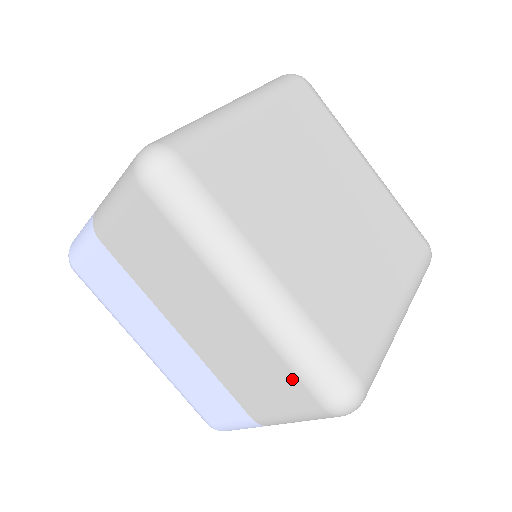
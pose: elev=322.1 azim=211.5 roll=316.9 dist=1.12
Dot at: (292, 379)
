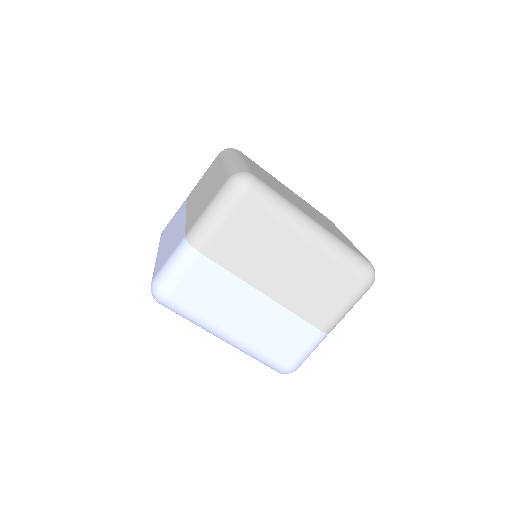
Dot at: (345, 274)
